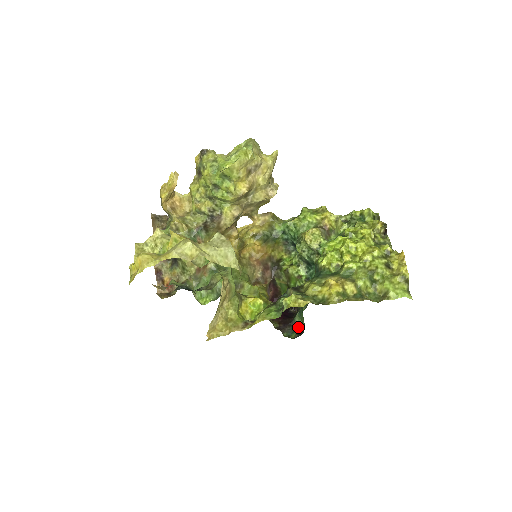
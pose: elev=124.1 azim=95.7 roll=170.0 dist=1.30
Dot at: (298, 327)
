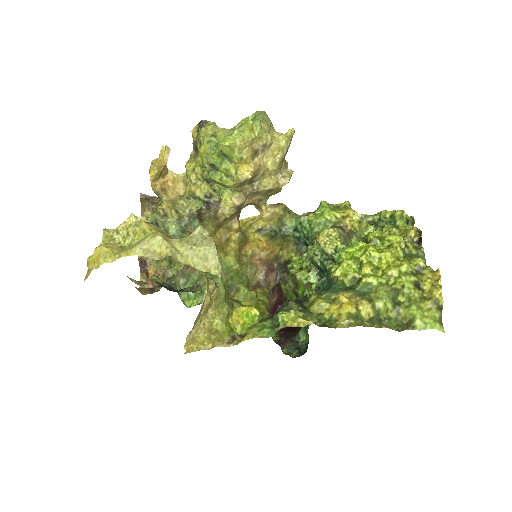
Dot at: (301, 344)
